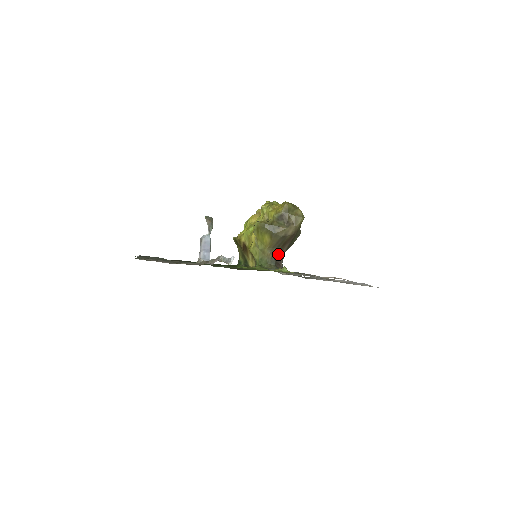
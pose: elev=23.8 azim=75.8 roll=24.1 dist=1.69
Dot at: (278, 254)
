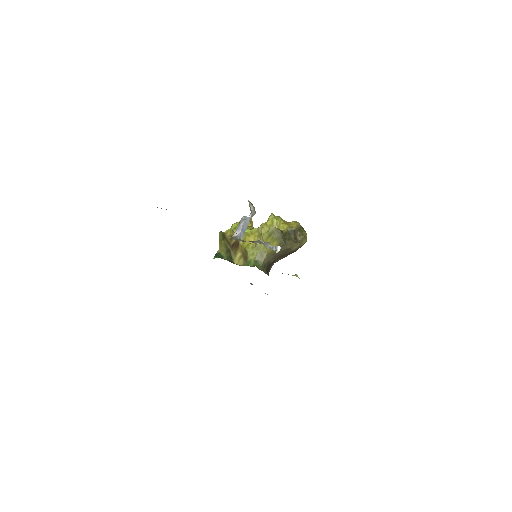
Dot at: (271, 262)
